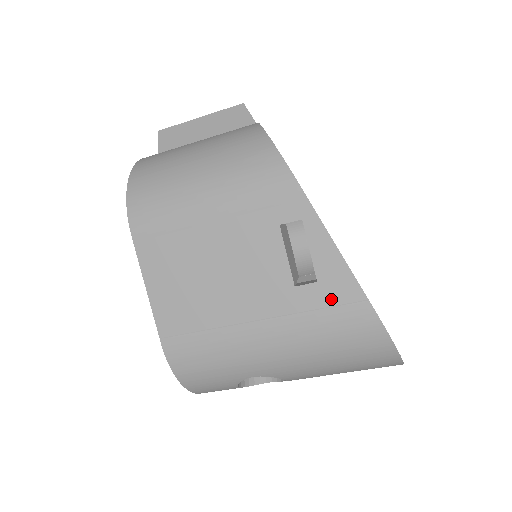
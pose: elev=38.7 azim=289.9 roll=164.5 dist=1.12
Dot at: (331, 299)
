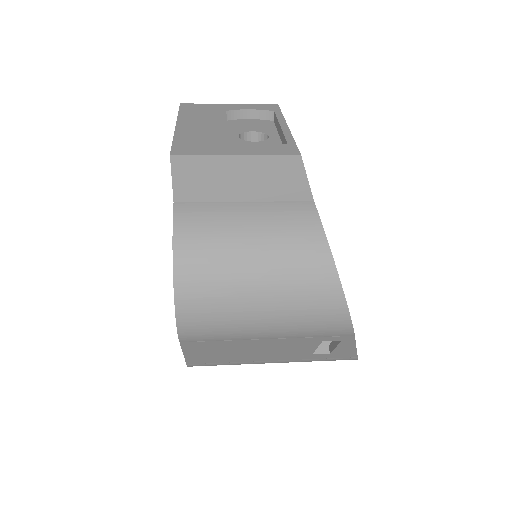
Dot at: (333, 357)
